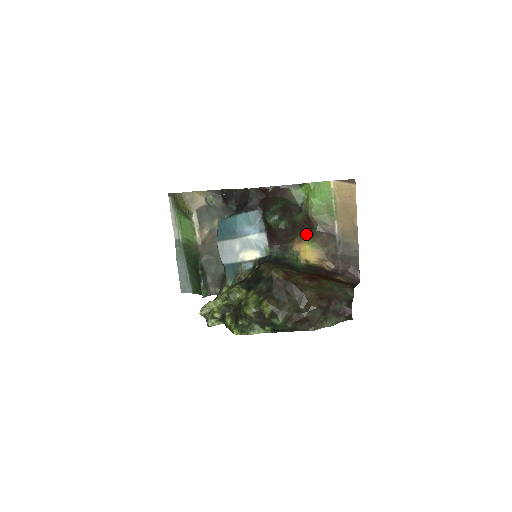
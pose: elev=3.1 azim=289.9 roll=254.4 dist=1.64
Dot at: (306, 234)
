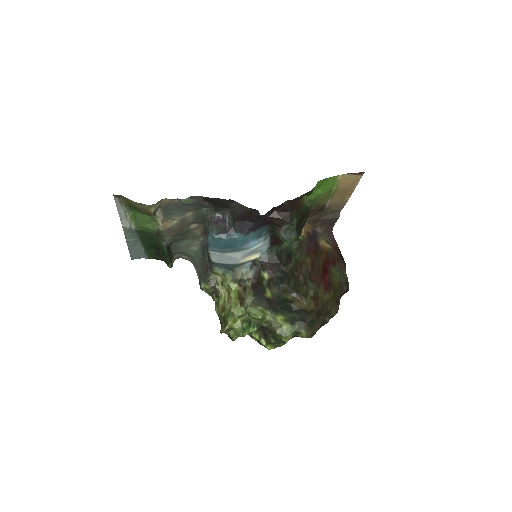
Dot at: occluded
